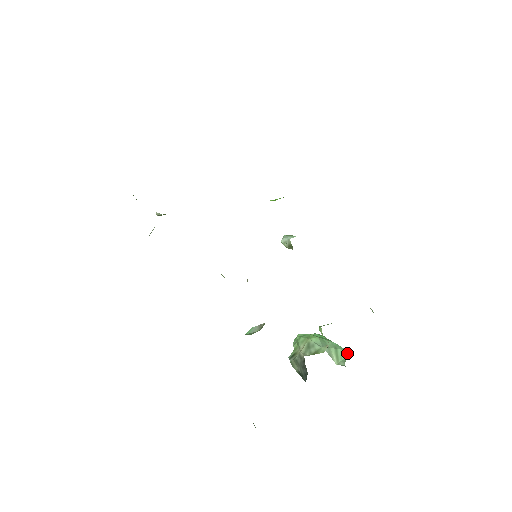
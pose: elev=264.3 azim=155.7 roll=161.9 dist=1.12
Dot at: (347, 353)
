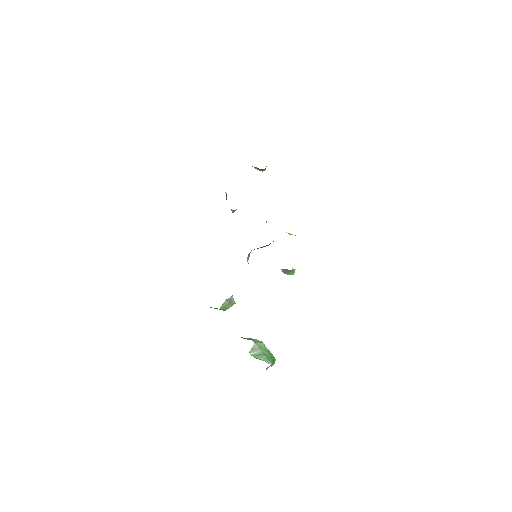
Dot at: (268, 362)
